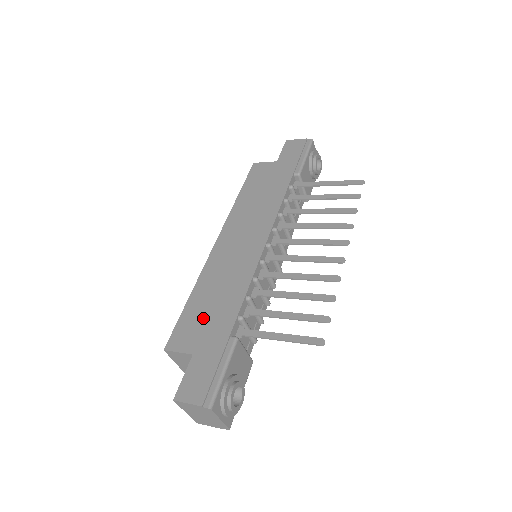
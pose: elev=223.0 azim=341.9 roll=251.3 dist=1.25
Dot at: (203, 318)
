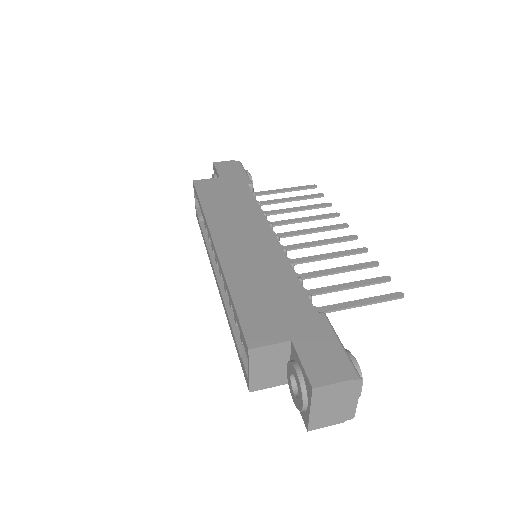
Dot at: (269, 307)
